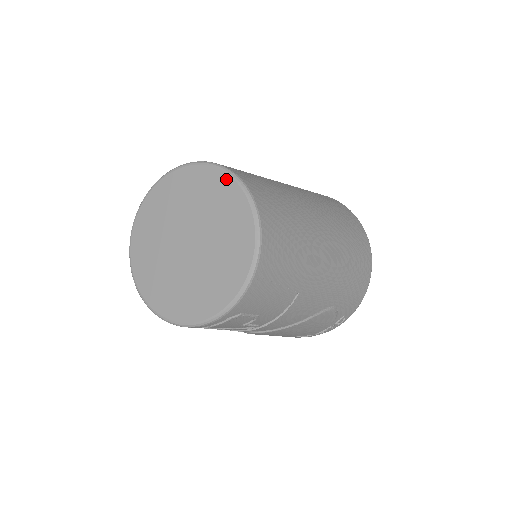
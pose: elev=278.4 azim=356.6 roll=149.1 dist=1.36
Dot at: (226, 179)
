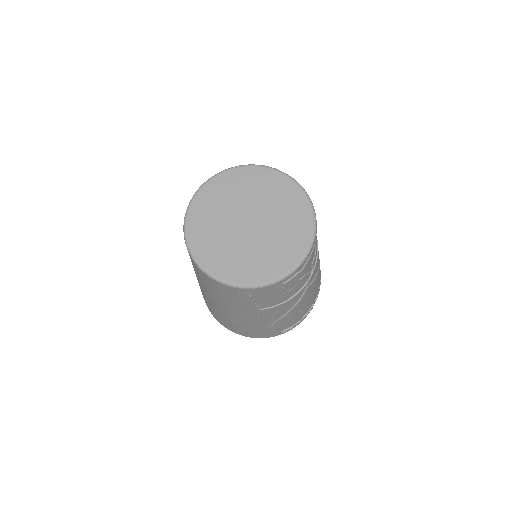
Dot at: (242, 170)
